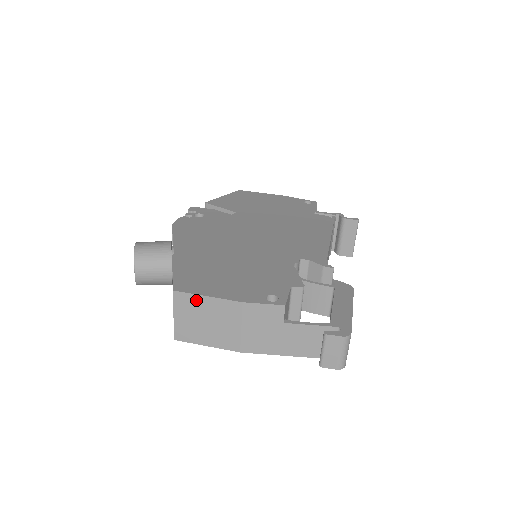
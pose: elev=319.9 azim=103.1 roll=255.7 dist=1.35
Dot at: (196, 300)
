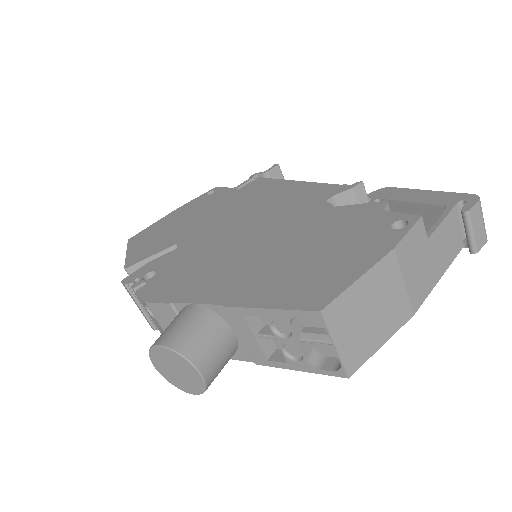
Dot at: (350, 297)
